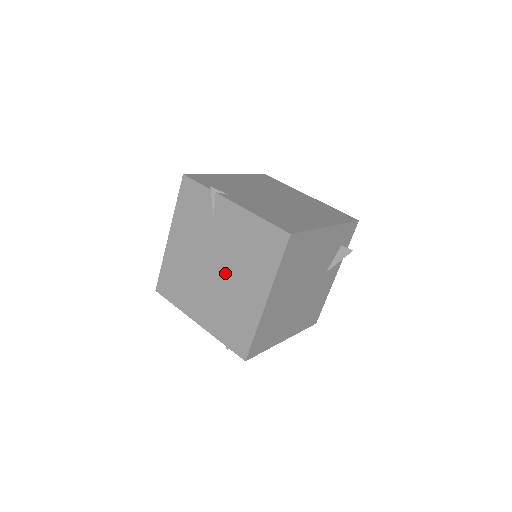
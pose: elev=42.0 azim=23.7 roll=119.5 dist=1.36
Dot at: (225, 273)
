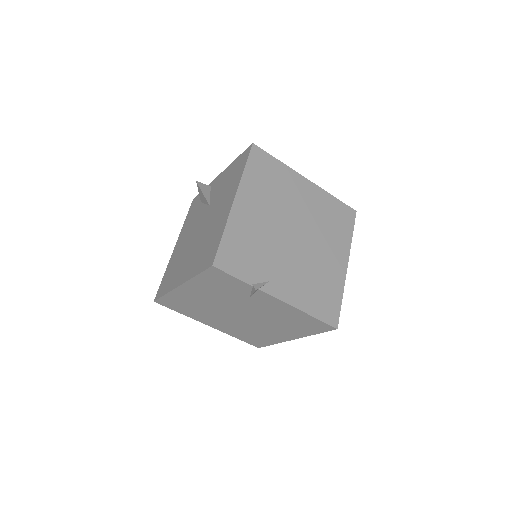
Dot at: (253, 320)
